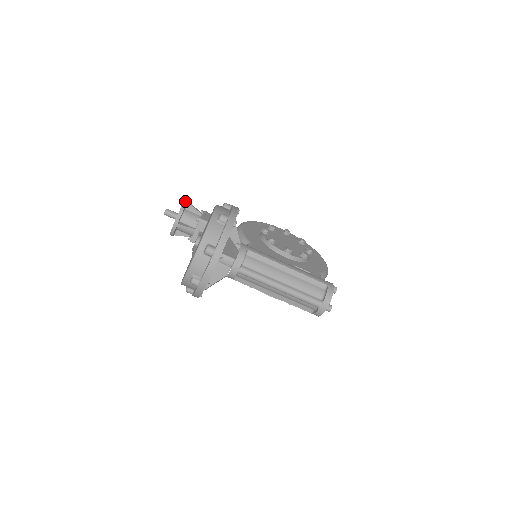
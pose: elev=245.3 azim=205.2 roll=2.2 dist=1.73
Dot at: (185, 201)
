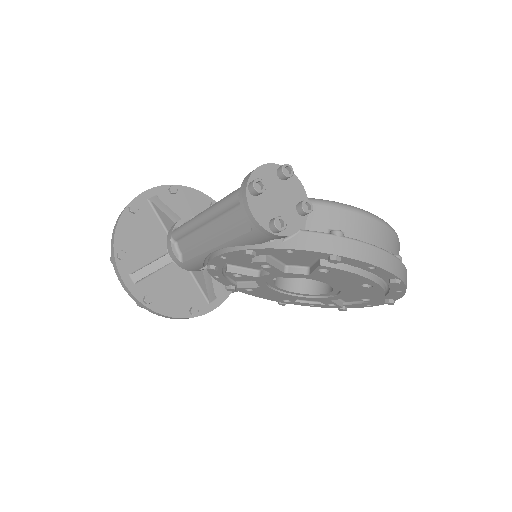
Dot at: occluded
